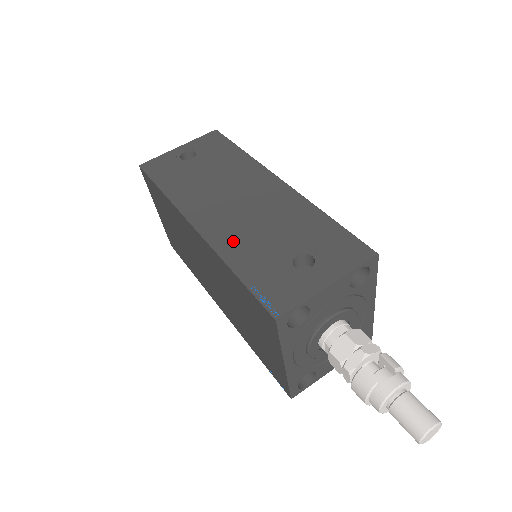
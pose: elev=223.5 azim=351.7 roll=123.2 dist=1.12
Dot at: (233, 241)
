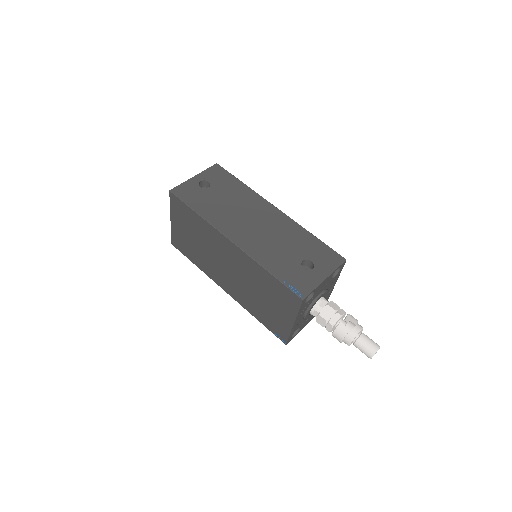
Dot at: (261, 252)
